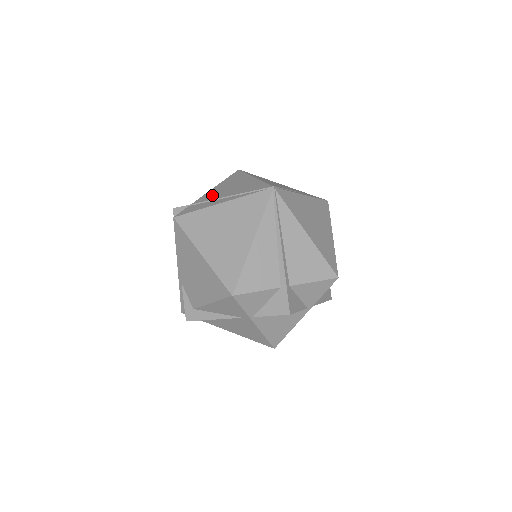
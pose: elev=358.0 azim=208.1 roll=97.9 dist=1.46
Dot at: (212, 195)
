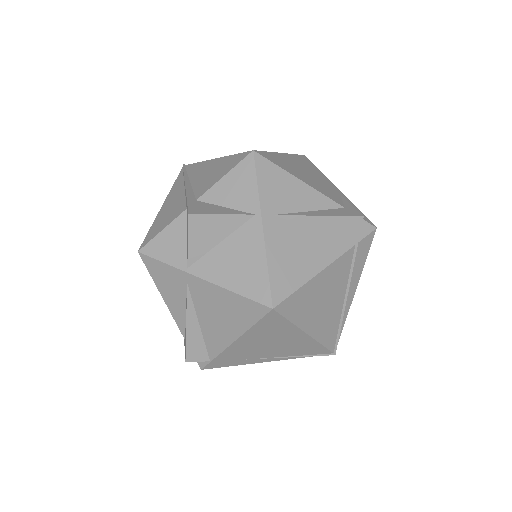
Dot at: occluded
